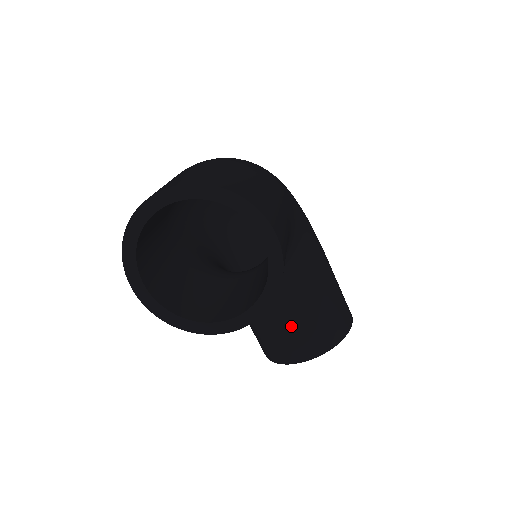
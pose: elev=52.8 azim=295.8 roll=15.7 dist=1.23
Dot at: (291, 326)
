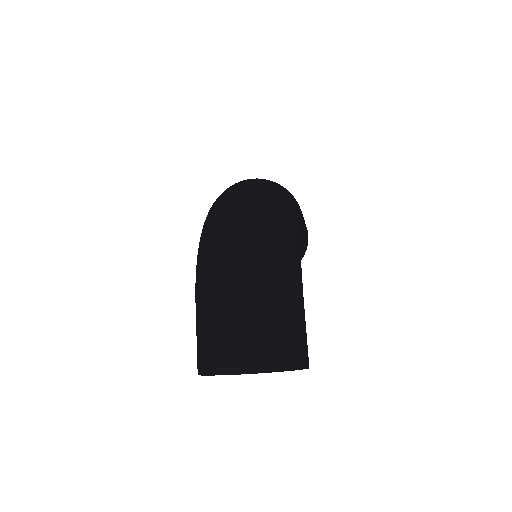
Dot at: occluded
